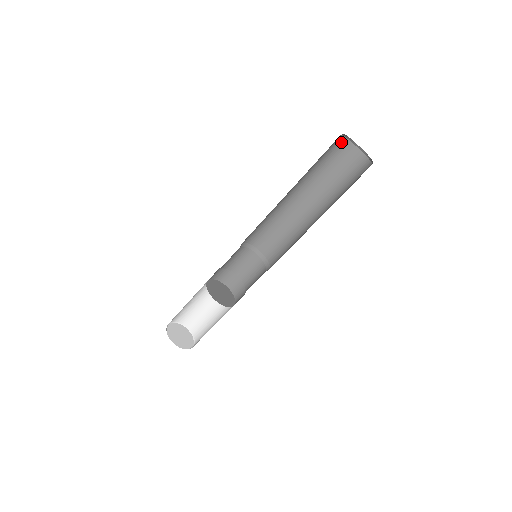
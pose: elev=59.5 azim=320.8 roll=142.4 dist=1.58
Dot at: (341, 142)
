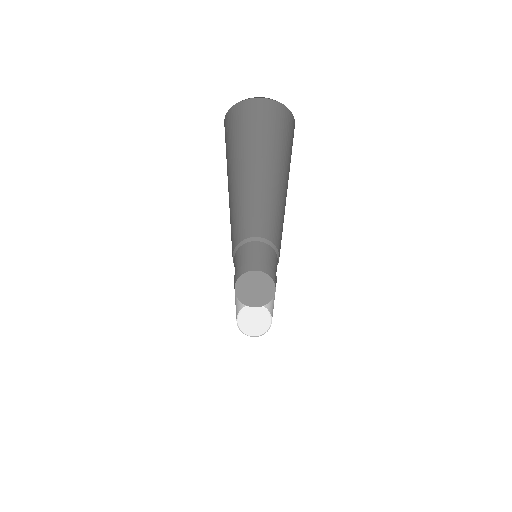
Dot at: (250, 106)
